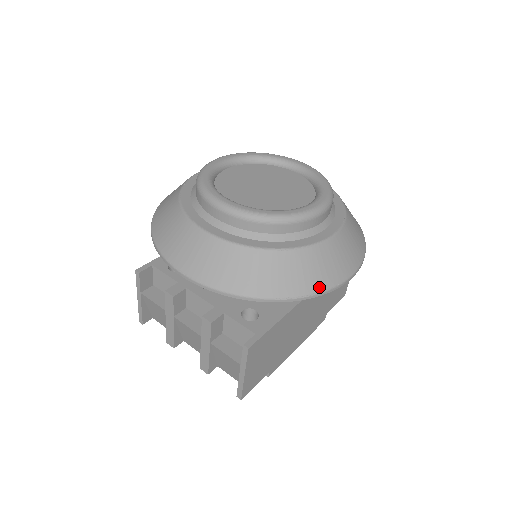
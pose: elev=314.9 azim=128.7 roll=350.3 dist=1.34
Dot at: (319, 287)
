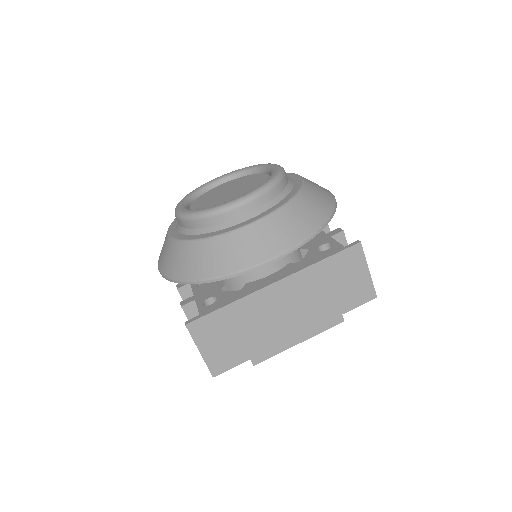
Dot at: (226, 270)
